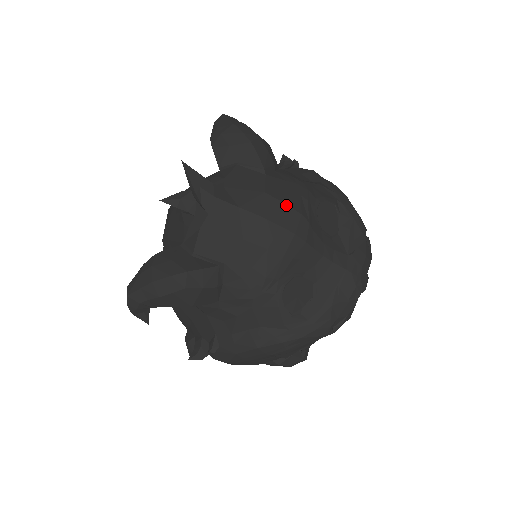
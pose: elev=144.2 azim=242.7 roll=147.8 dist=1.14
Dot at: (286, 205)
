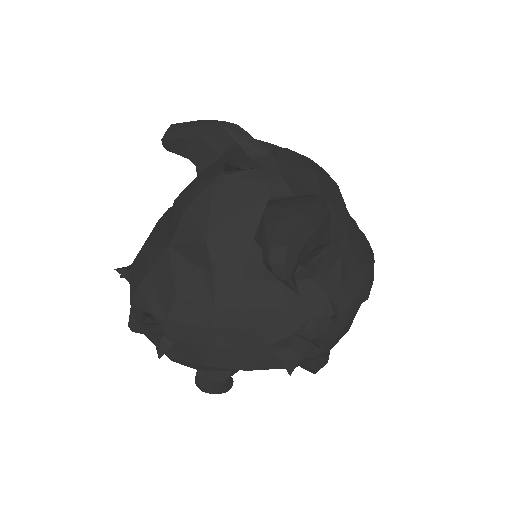
Dot at: occluded
